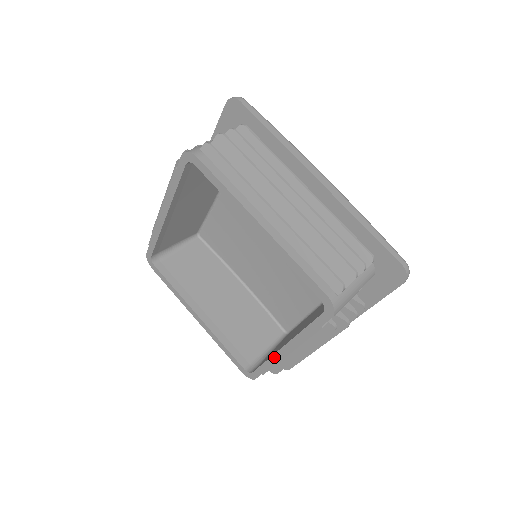
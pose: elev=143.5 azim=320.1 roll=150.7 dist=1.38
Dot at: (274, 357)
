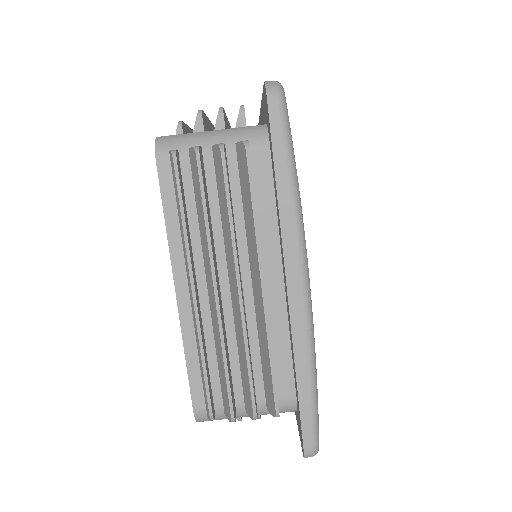
Dot at: occluded
